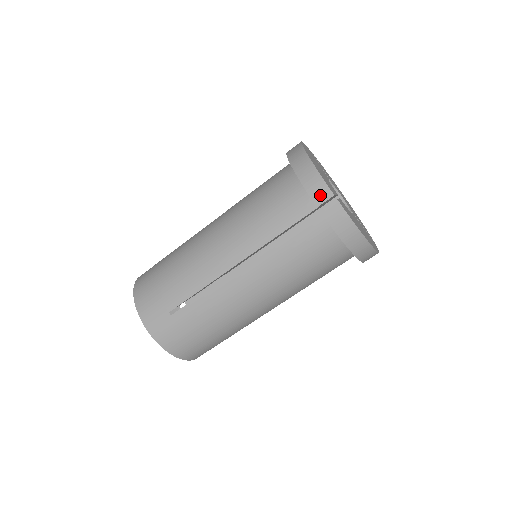
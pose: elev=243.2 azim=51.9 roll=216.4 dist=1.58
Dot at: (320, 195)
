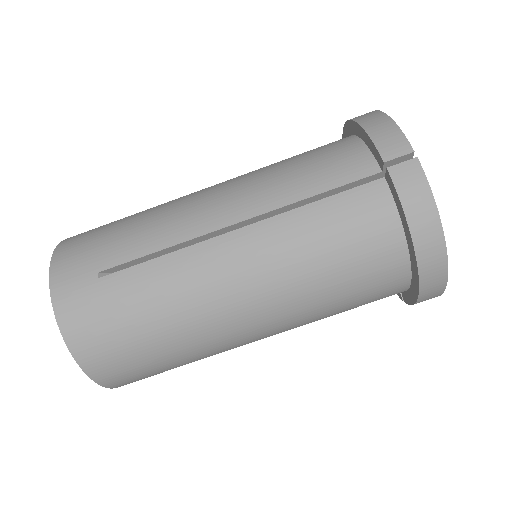
Dot at: (392, 148)
